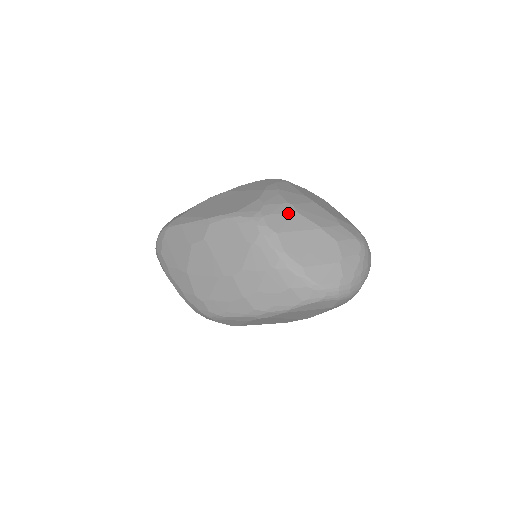
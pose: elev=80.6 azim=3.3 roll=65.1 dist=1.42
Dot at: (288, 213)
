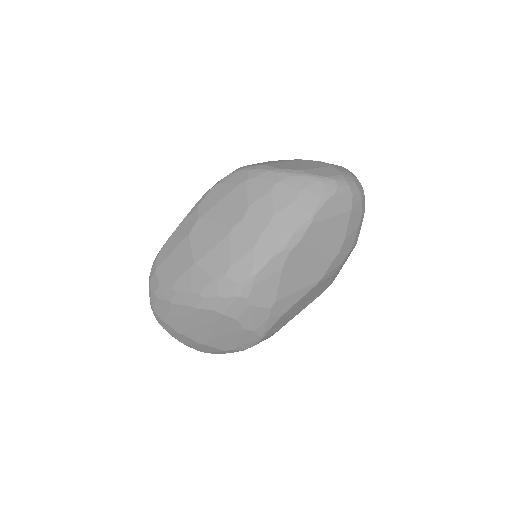
Dot at: (264, 162)
